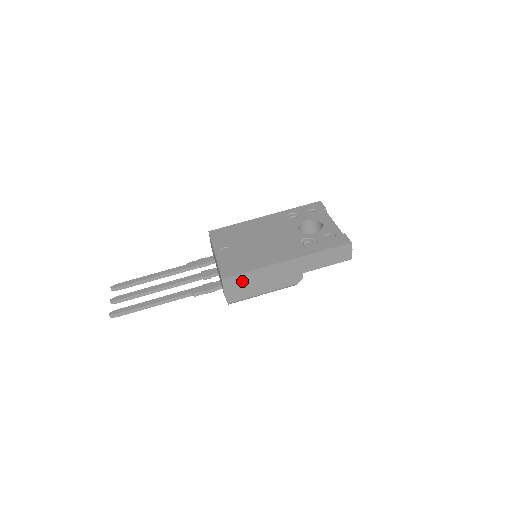
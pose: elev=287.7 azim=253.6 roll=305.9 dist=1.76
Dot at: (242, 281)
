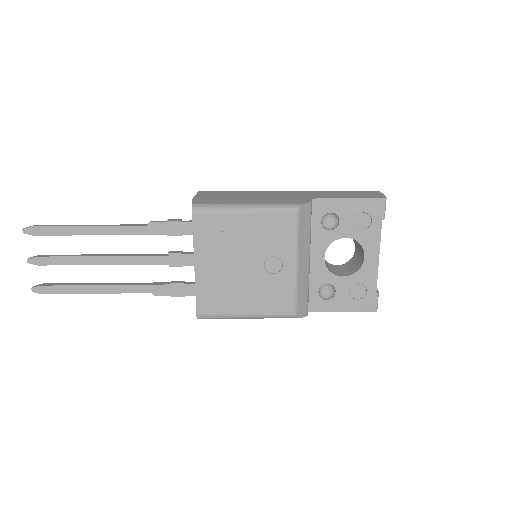
Dot at: (223, 195)
